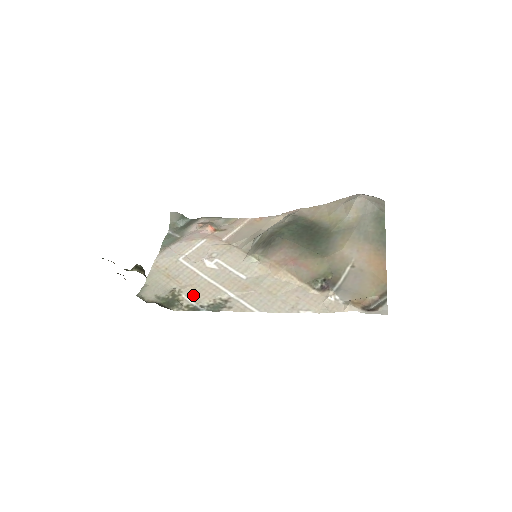
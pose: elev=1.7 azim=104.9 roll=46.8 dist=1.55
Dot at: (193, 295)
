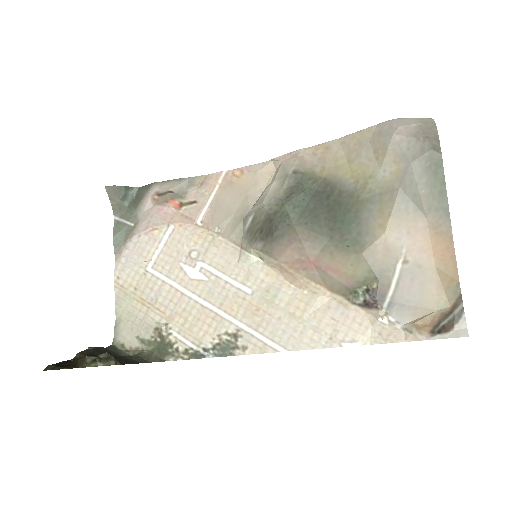
Dot at: (187, 332)
